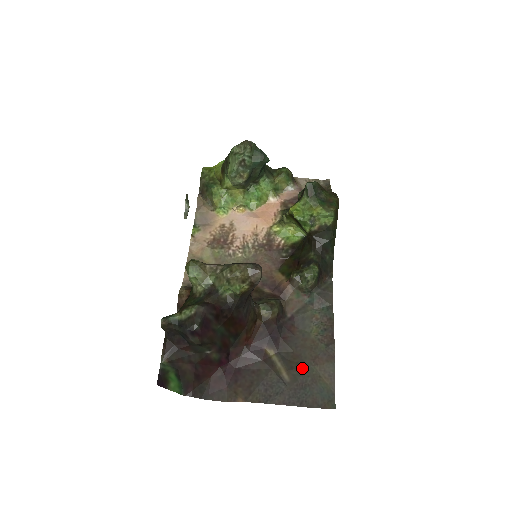
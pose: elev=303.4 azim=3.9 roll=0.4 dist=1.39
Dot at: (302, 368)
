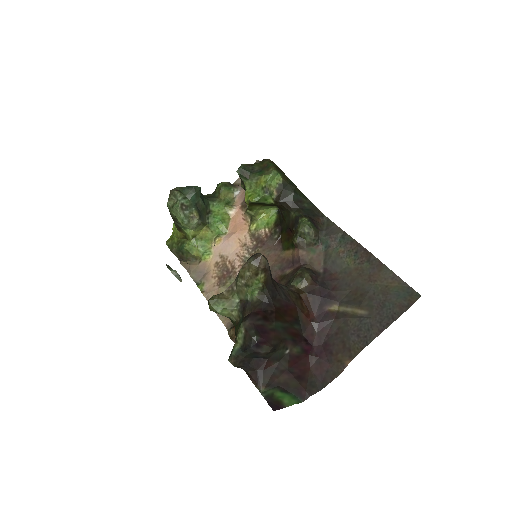
Dot at: (368, 294)
